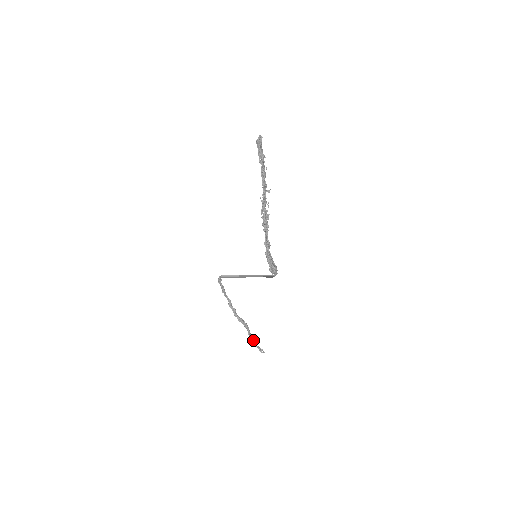
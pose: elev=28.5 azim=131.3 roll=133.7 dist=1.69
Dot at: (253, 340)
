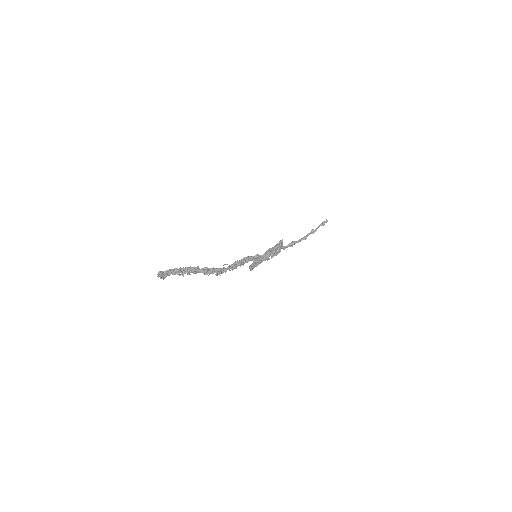
Dot at: (312, 231)
